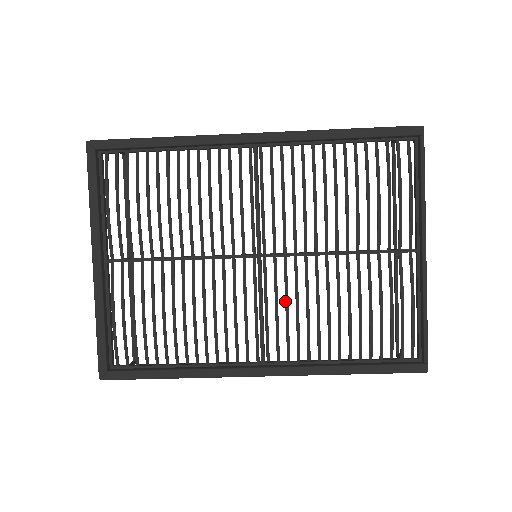
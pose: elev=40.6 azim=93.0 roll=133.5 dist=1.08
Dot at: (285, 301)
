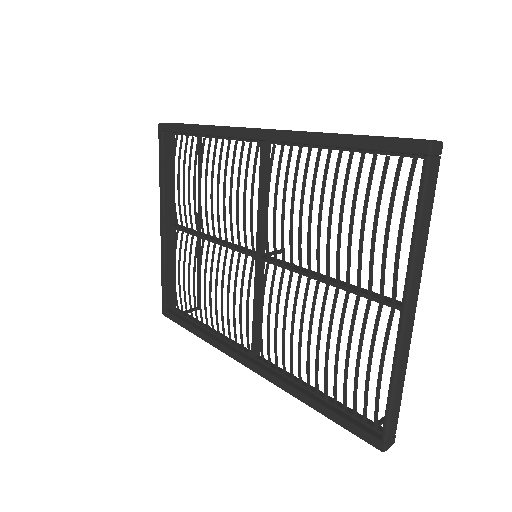
Dot at: (268, 309)
